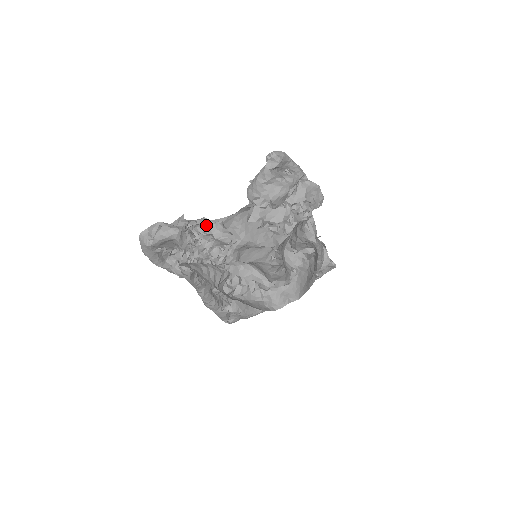
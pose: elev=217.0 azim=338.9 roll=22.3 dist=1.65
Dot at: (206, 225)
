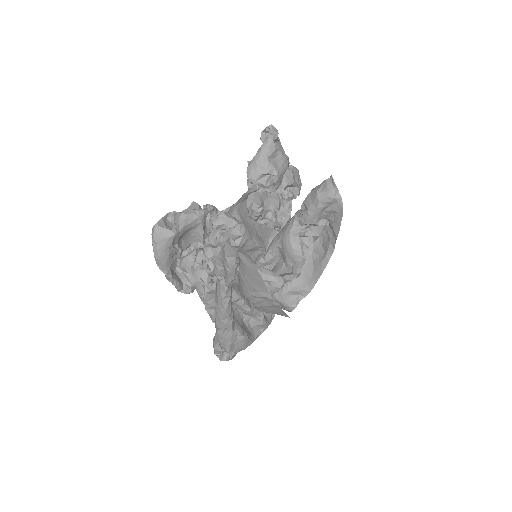
Dot at: (217, 213)
